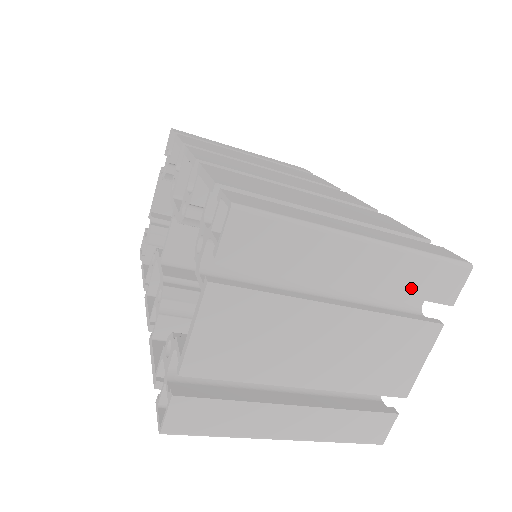
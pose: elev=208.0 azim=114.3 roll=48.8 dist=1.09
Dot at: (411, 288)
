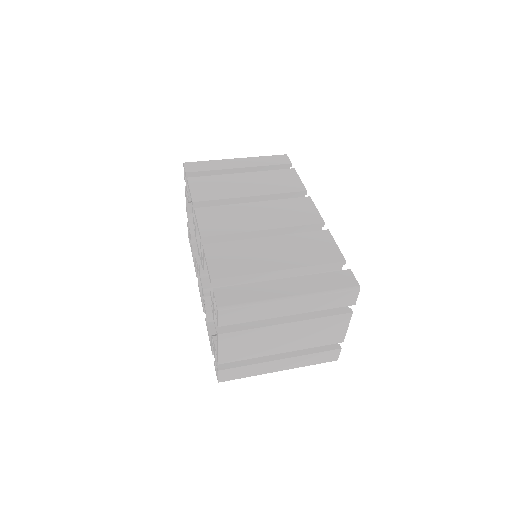
Dot at: (326, 306)
